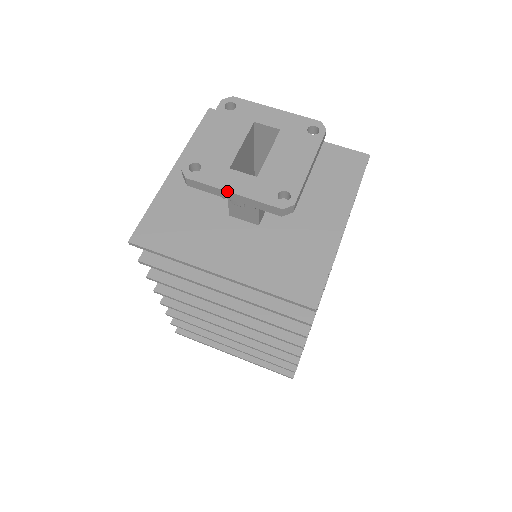
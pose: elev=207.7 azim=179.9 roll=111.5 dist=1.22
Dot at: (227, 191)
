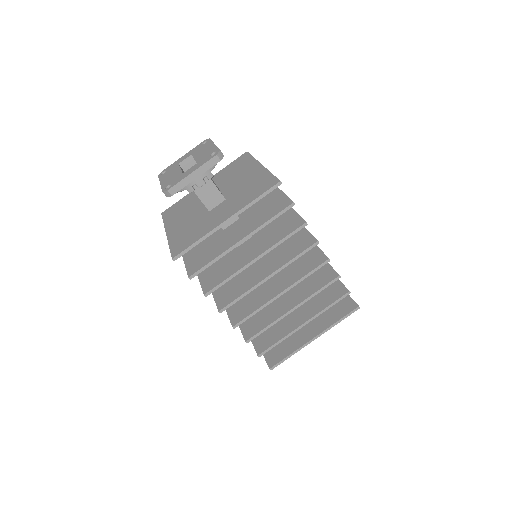
Dot at: (189, 175)
